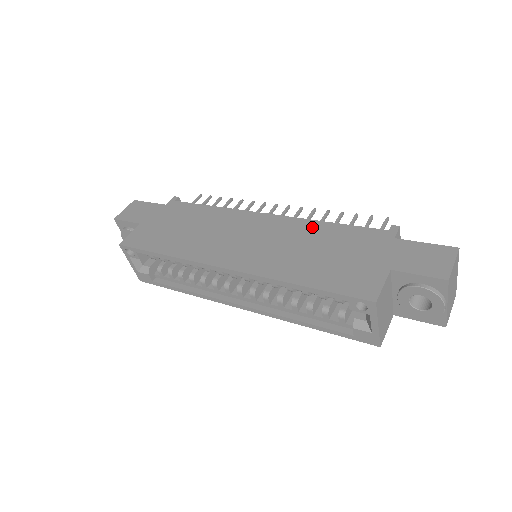
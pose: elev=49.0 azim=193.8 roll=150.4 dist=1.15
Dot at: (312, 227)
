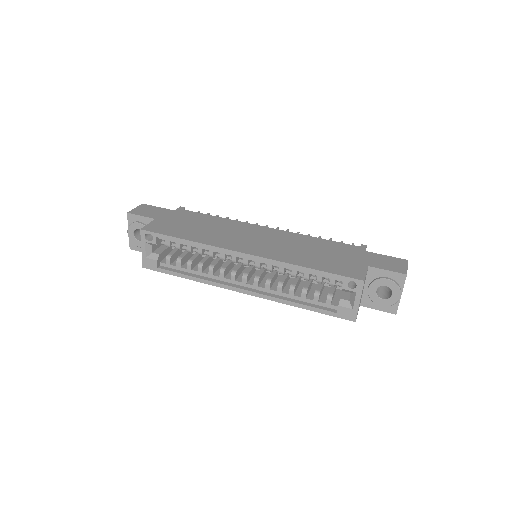
Dot at: (305, 238)
